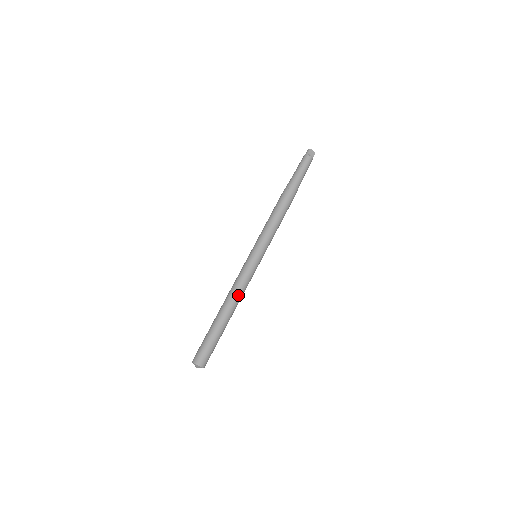
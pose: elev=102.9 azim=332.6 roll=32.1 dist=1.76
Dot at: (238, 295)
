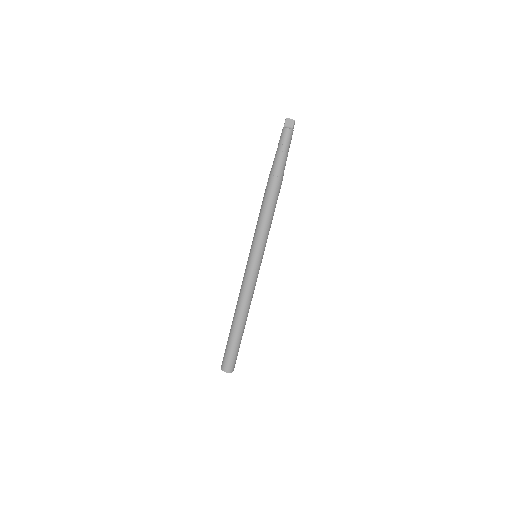
Dot at: (243, 300)
